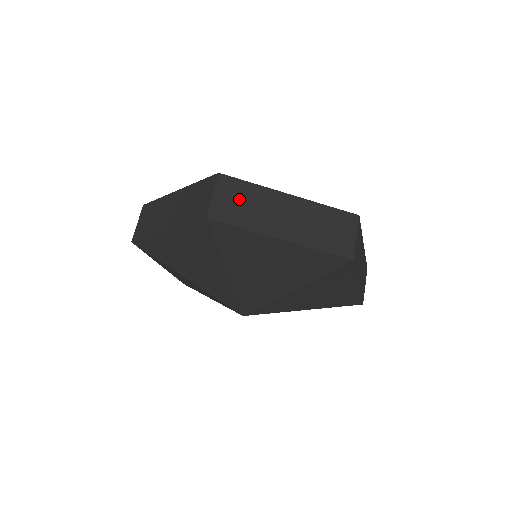
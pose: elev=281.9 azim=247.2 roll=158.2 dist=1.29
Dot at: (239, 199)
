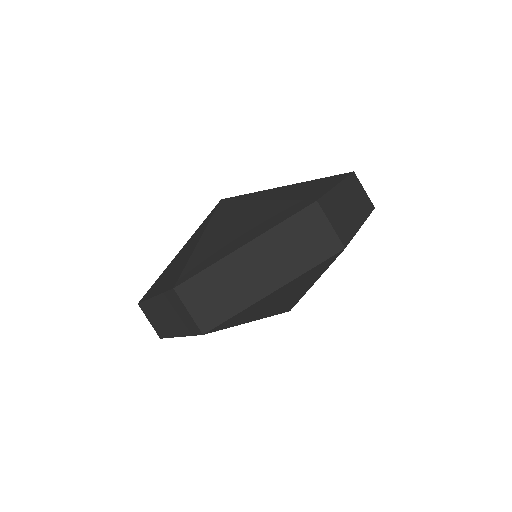
Dot at: (210, 294)
